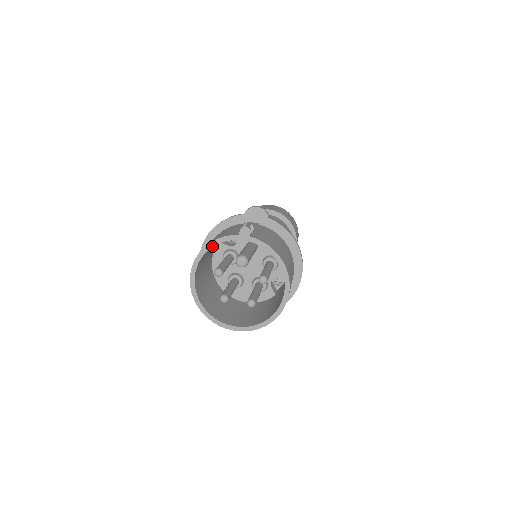
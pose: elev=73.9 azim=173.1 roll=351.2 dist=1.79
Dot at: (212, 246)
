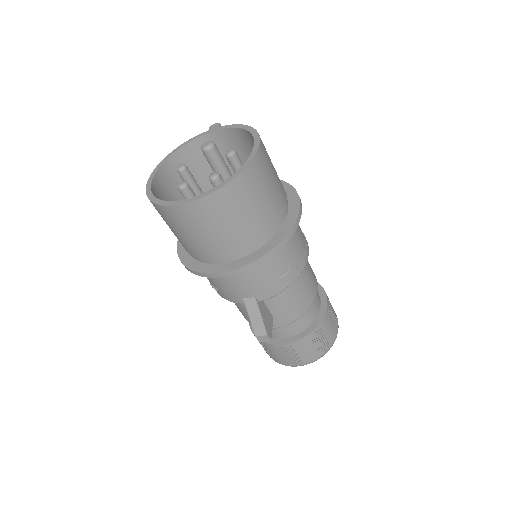
Dot at: (179, 148)
